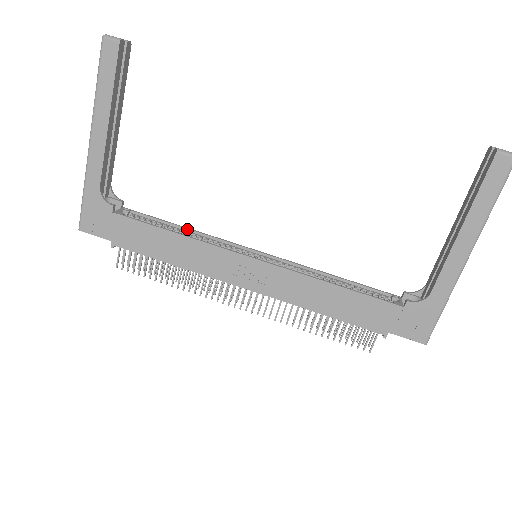
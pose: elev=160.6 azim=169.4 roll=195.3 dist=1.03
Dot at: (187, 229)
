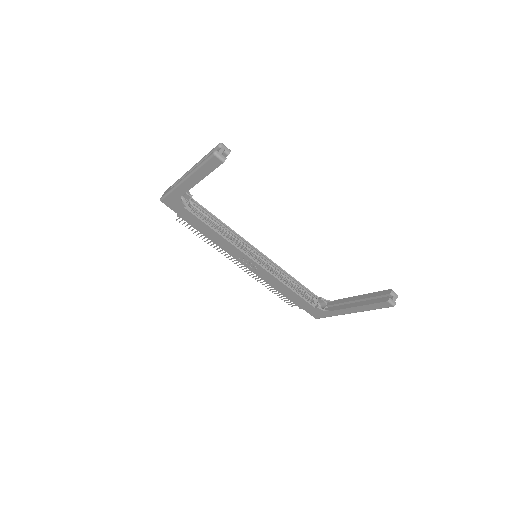
Dot at: (224, 225)
